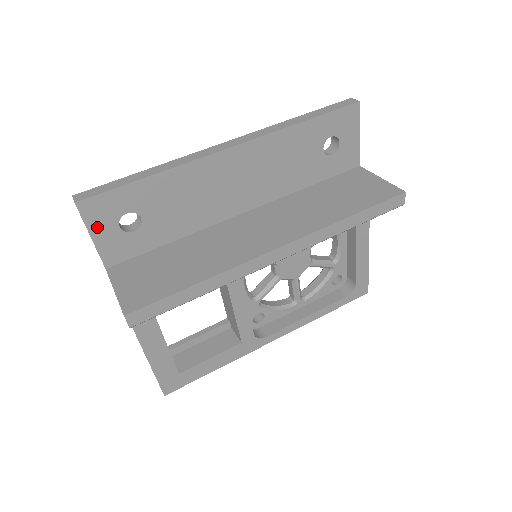
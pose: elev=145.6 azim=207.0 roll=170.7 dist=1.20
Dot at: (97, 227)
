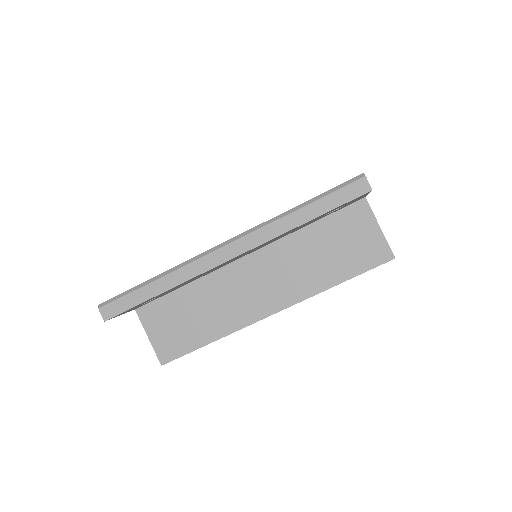
Dot at: occluded
